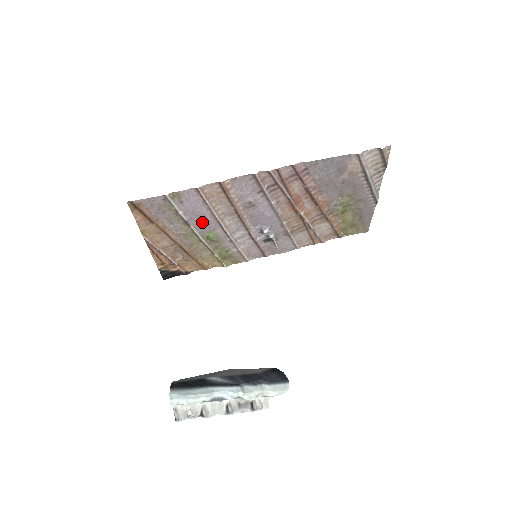
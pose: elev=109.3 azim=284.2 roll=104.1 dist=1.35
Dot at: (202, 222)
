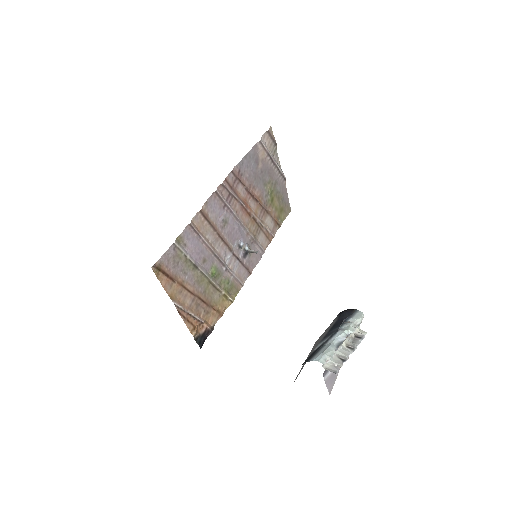
Dot at: (203, 259)
